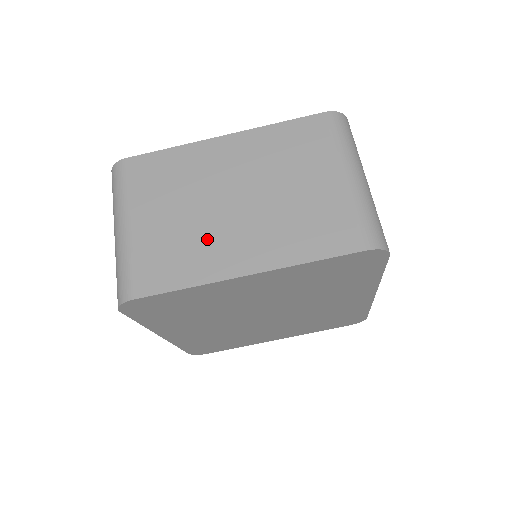
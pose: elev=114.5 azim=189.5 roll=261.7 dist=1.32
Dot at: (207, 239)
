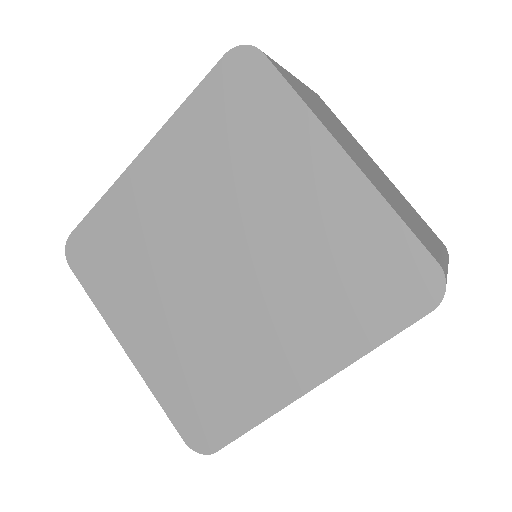
Dot at: (335, 129)
